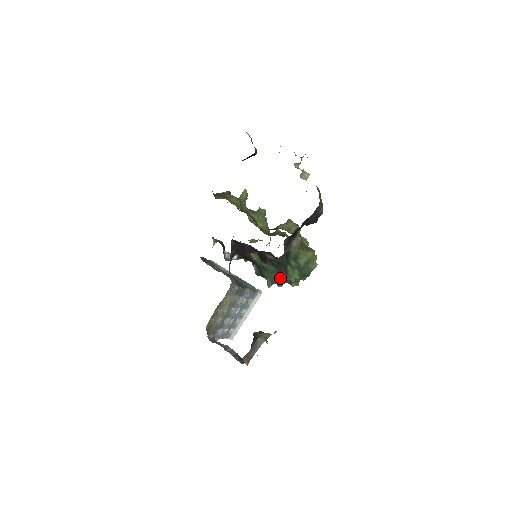
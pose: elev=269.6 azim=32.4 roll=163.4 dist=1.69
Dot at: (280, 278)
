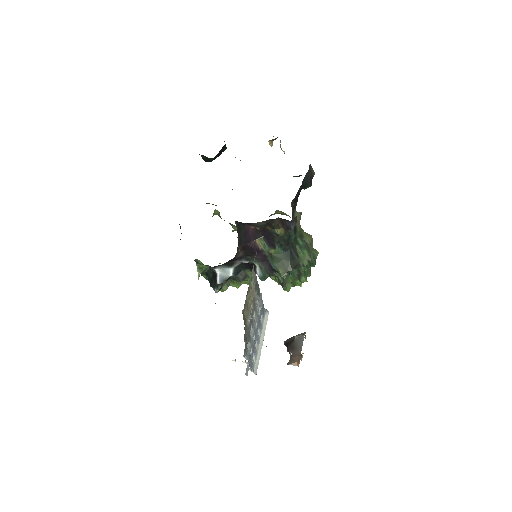
Dot at: (292, 263)
